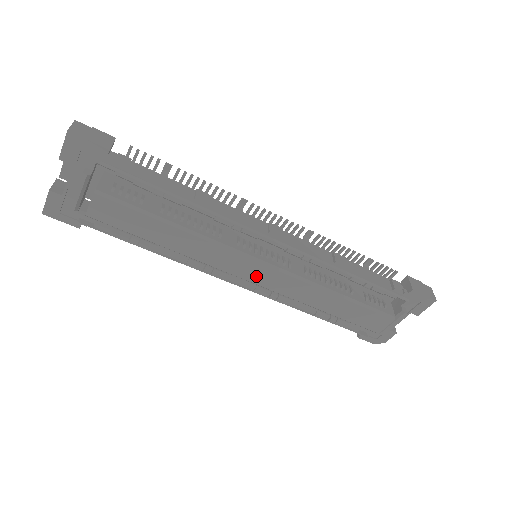
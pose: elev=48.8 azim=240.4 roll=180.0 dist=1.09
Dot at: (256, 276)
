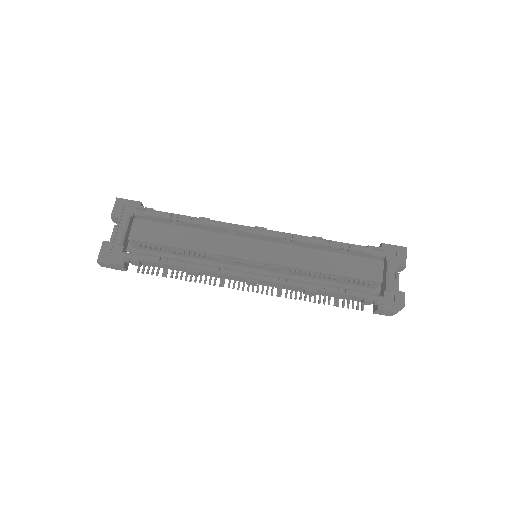
Dot at: (258, 252)
